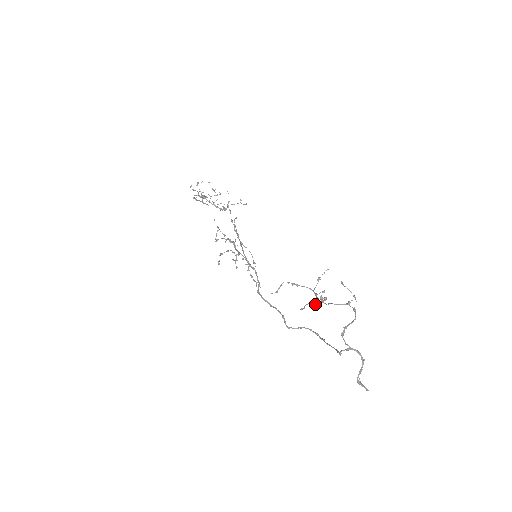
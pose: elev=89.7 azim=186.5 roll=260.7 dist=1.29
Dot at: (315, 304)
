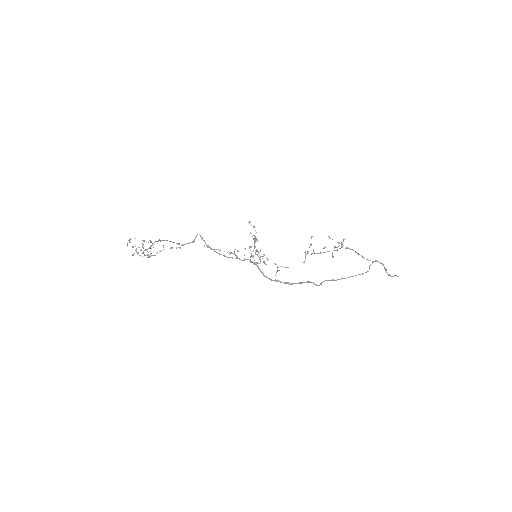
Dot at: (337, 250)
